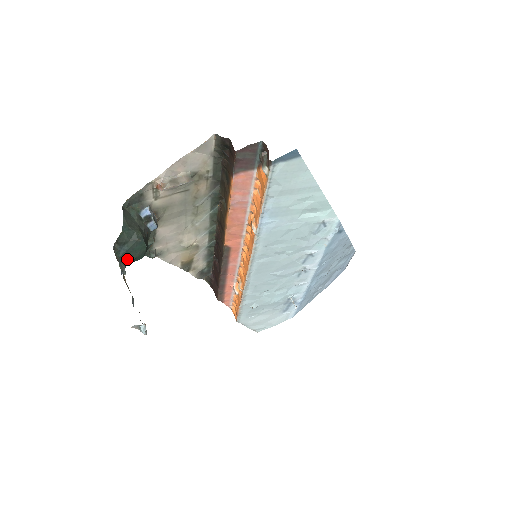
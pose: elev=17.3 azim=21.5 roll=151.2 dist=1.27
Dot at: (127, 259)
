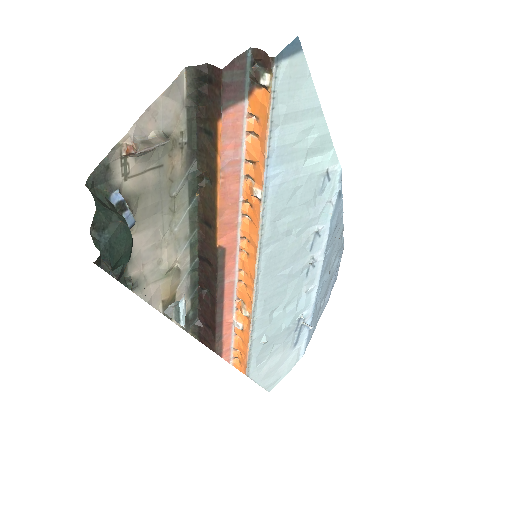
Dot at: (111, 256)
